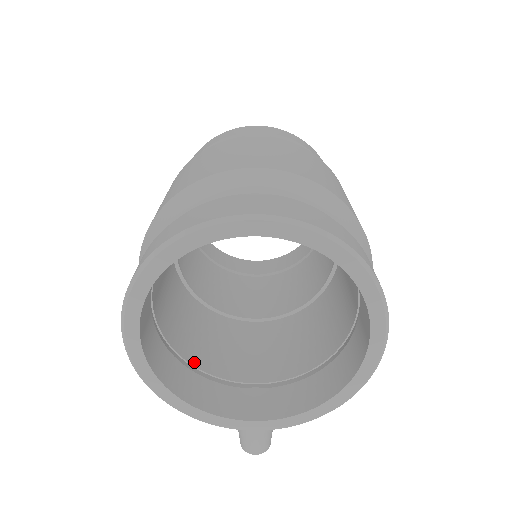
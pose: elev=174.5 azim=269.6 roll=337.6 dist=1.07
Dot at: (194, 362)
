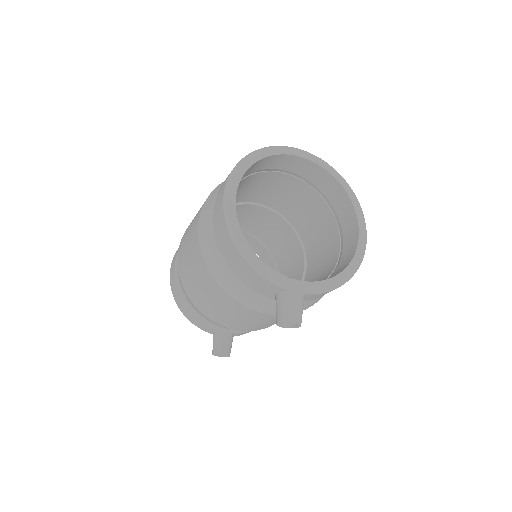
Dot at: occluded
